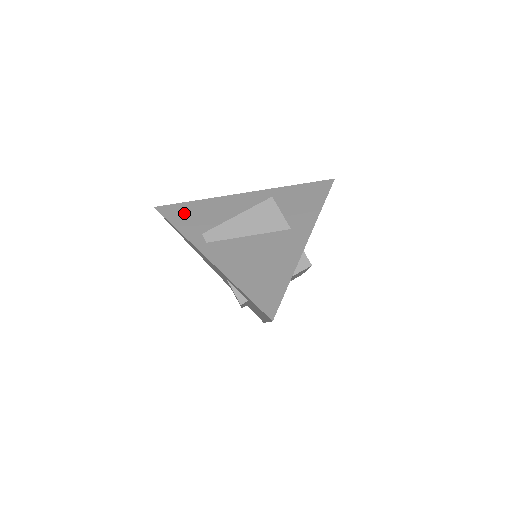
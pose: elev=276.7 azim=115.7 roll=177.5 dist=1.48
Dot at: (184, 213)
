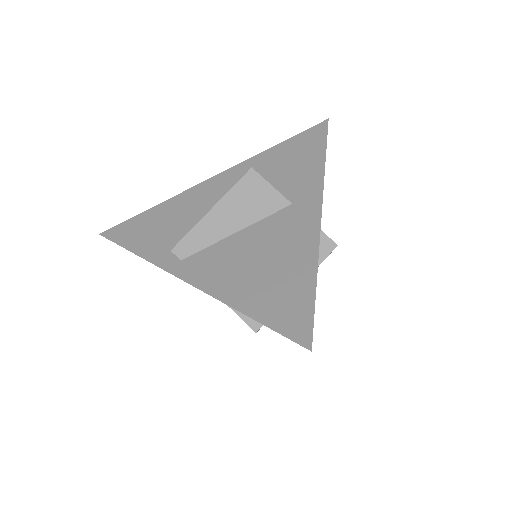
Dot at: (140, 229)
